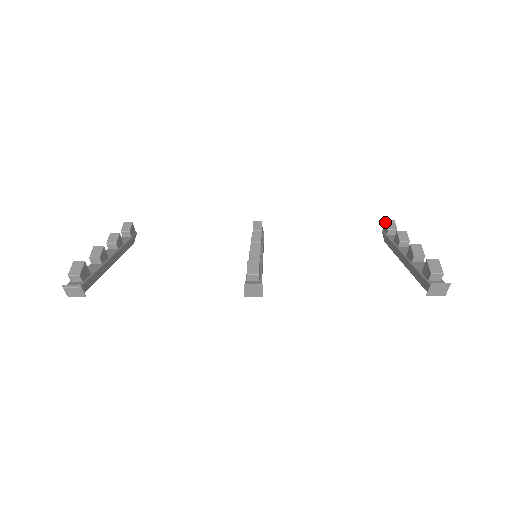
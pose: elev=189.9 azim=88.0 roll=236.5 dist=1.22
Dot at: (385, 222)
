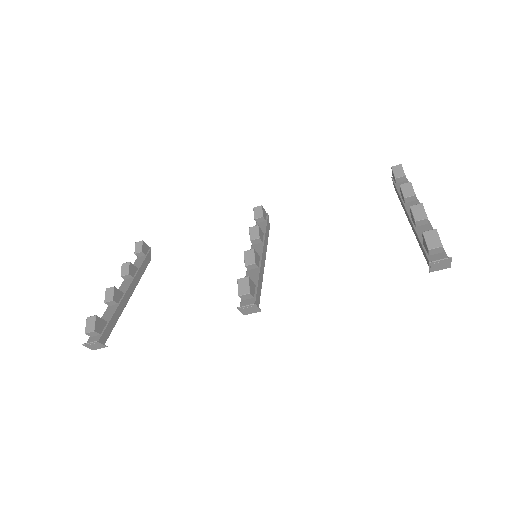
Dot at: occluded
